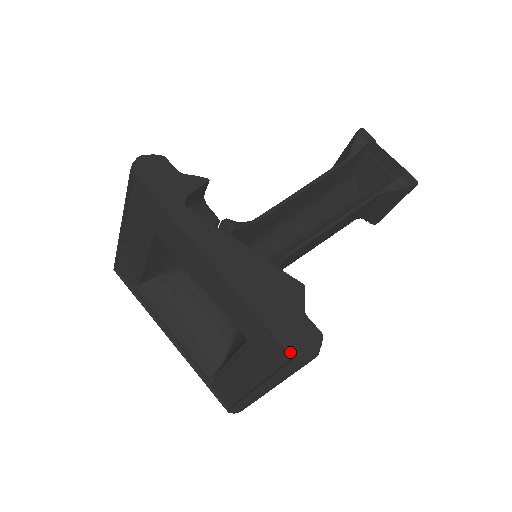
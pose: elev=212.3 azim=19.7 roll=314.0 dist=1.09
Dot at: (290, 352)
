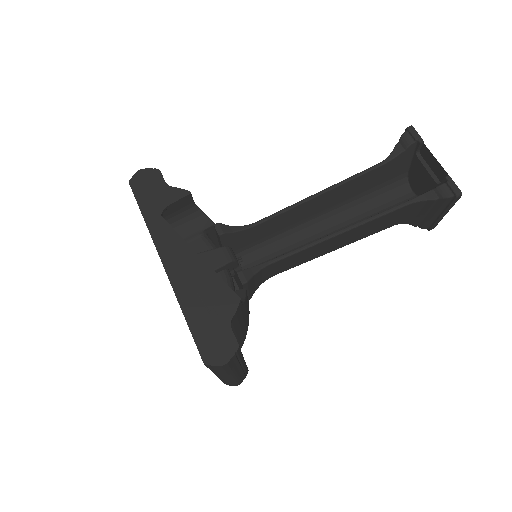
Dot at: (202, 355)
